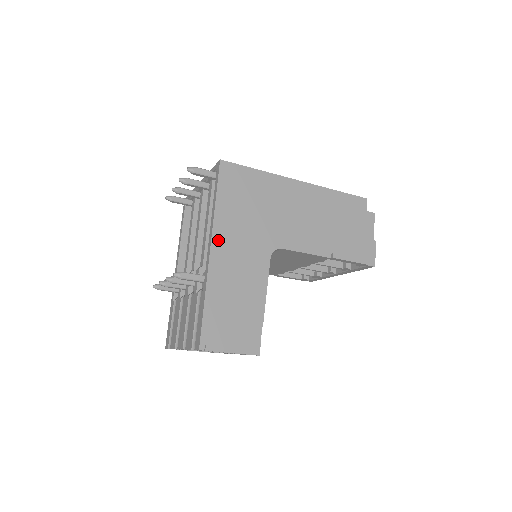
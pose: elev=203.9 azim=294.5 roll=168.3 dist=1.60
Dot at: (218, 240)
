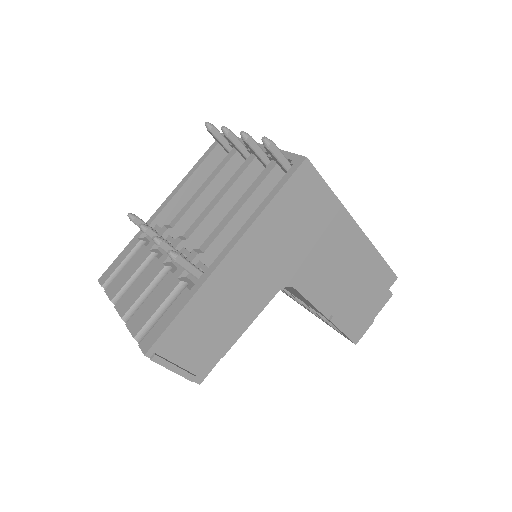
Dot at: (242, 247)
